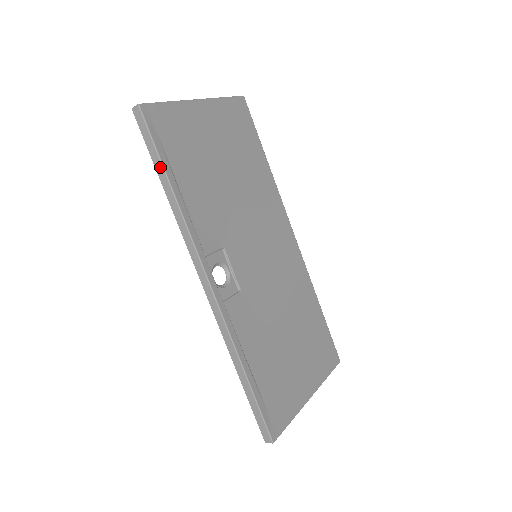
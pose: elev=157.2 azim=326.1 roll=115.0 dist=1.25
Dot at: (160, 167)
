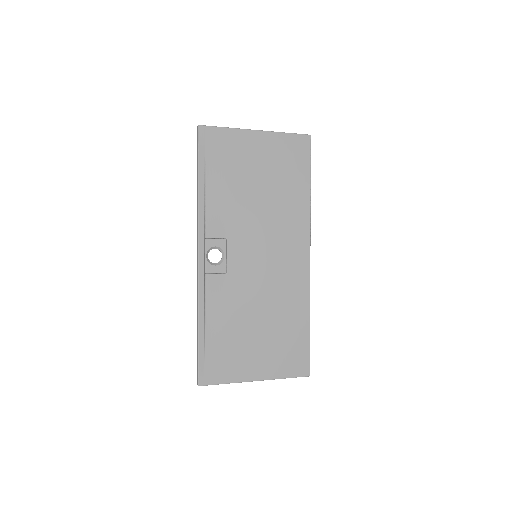
Dot at: (198, 169)
